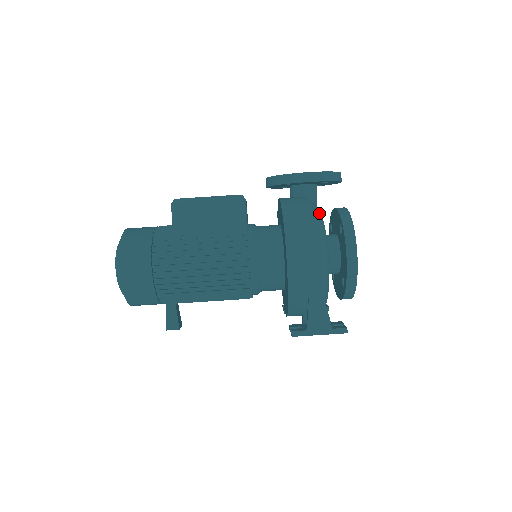
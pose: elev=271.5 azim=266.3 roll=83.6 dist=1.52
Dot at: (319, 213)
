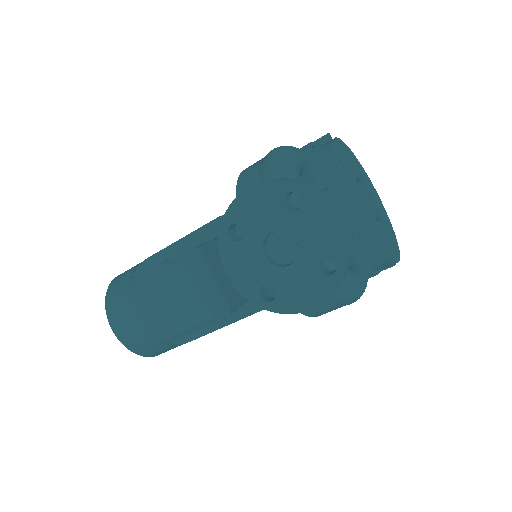
Dot at: occluded
